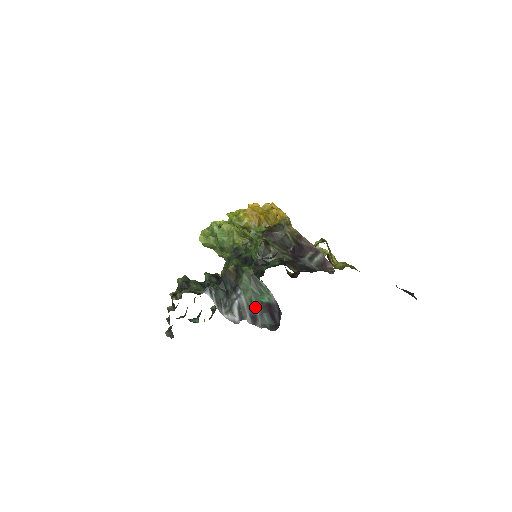
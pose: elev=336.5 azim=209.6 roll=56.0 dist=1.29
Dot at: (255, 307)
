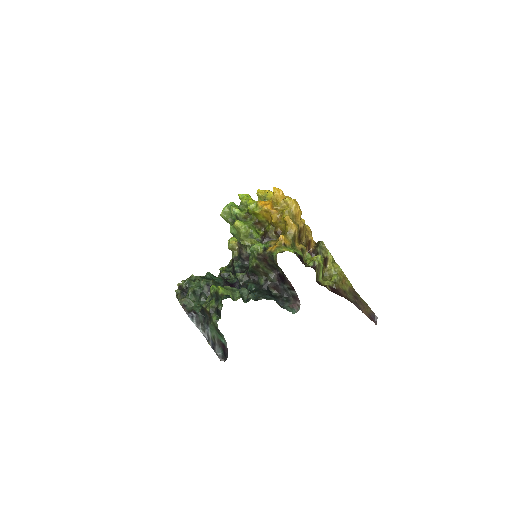
Dot at: (216, 341)
